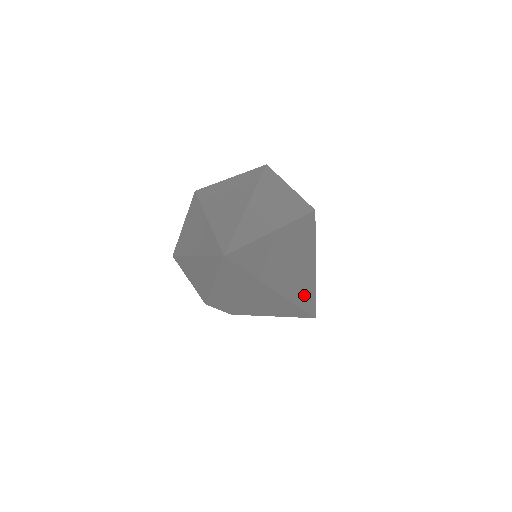
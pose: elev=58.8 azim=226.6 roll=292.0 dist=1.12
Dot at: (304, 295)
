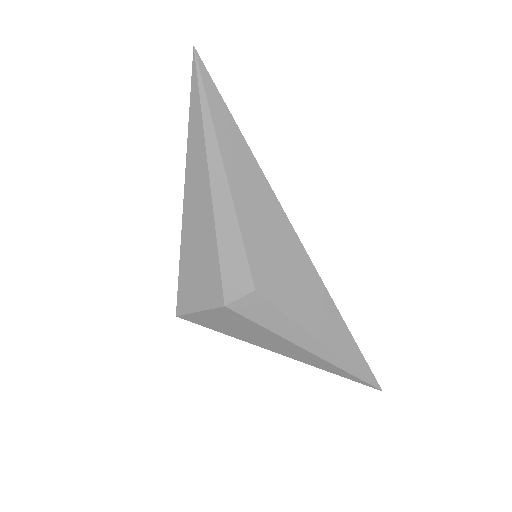
Dot at: occluded
